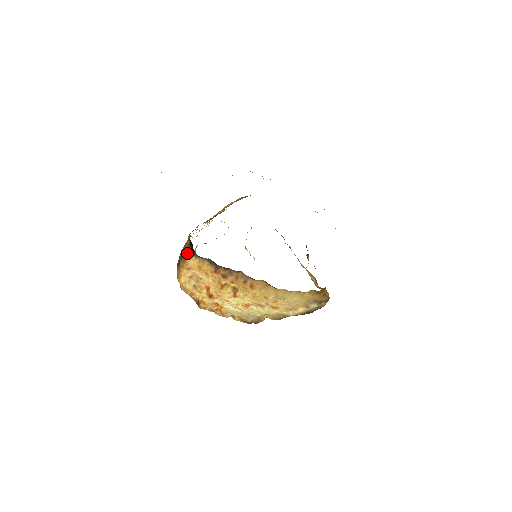
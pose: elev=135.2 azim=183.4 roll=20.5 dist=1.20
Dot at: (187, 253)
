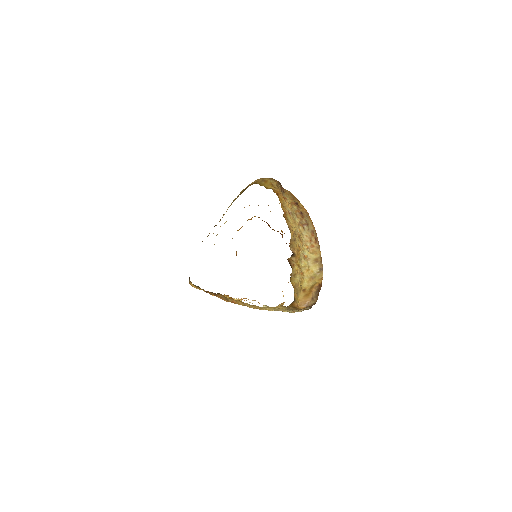
Dot at: (189, 278)
